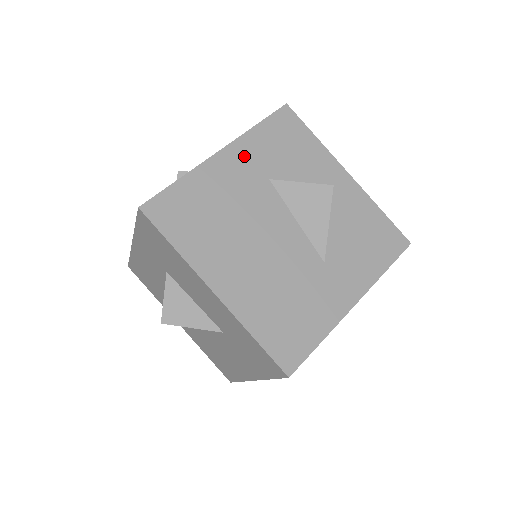
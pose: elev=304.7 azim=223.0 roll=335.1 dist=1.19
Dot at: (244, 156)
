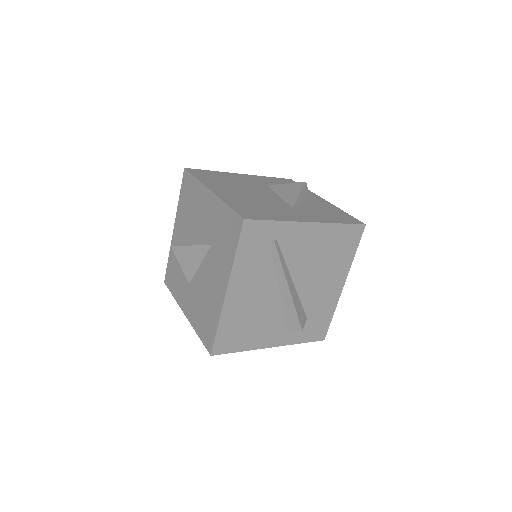
Dot at: (255, 178)
